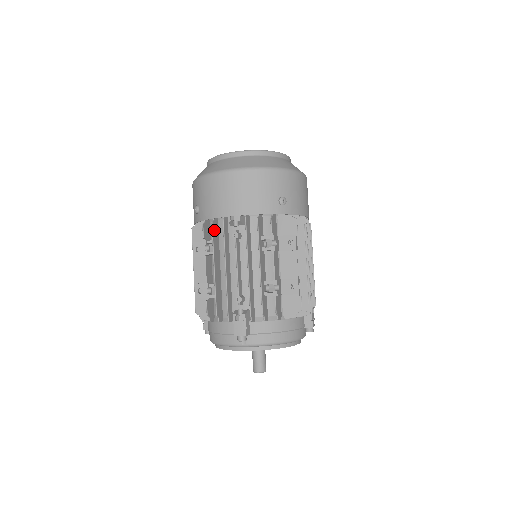
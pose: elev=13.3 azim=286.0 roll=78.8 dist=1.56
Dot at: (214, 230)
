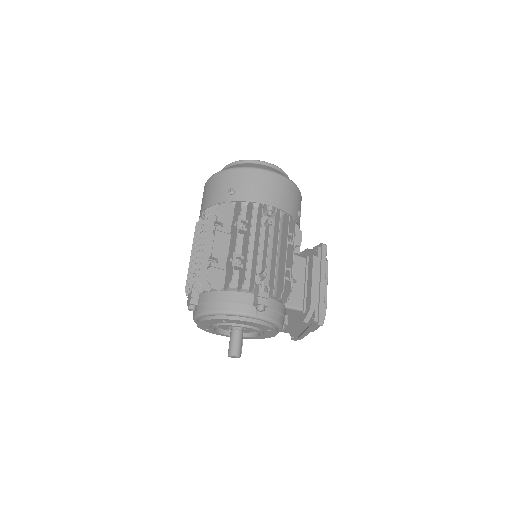
Dot at: occluded
